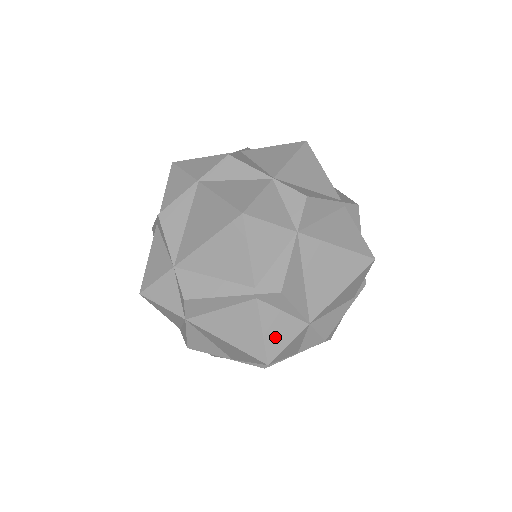
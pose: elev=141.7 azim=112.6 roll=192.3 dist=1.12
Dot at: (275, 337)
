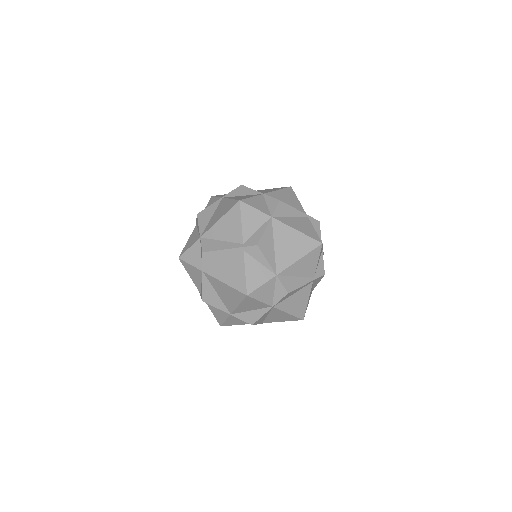
Dot at: (253, 278)
